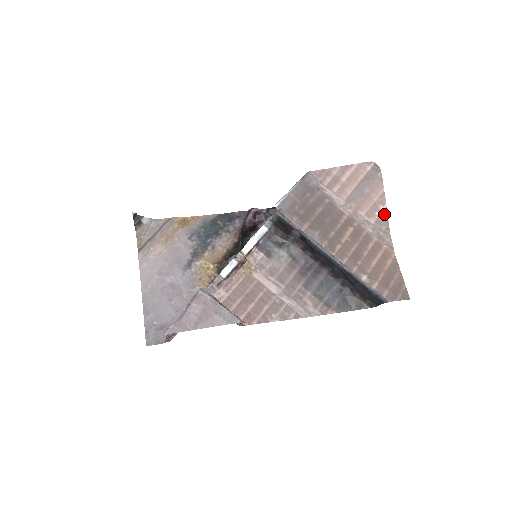
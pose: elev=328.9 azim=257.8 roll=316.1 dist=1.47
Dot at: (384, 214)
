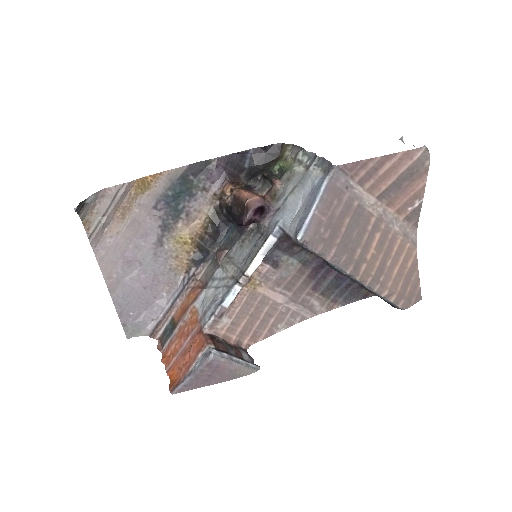
Dot at: (417, 209)
